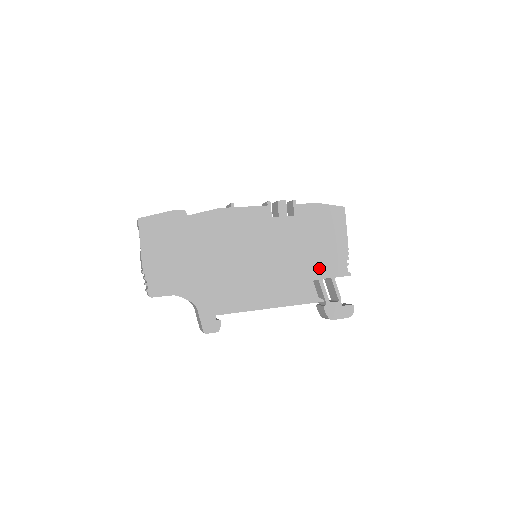
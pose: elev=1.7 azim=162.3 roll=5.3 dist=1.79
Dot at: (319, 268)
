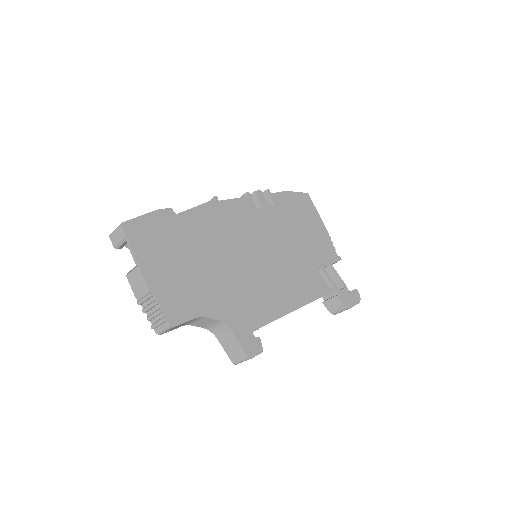
Dot at: (316, 256)
